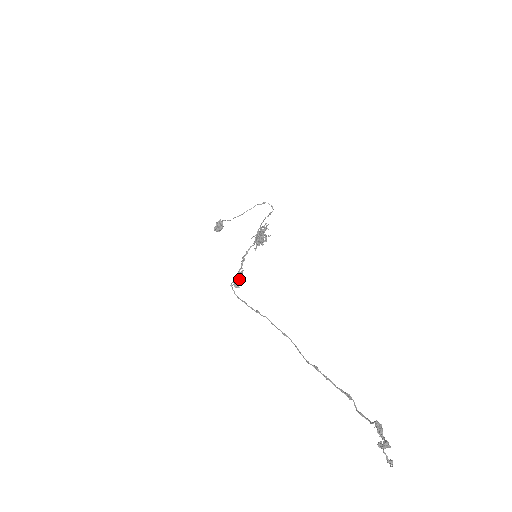
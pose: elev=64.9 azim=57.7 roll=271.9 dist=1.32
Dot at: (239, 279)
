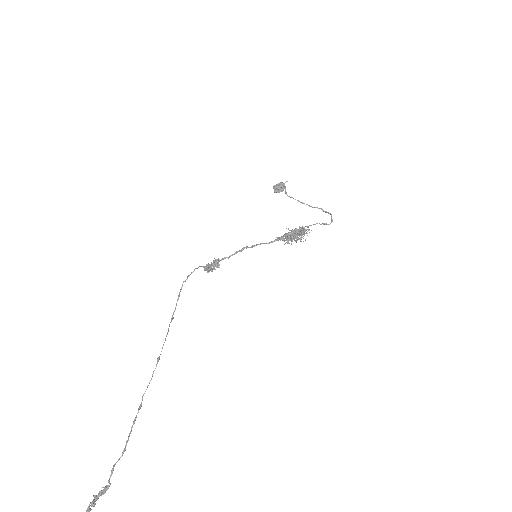
Dot at: (209, 269)
